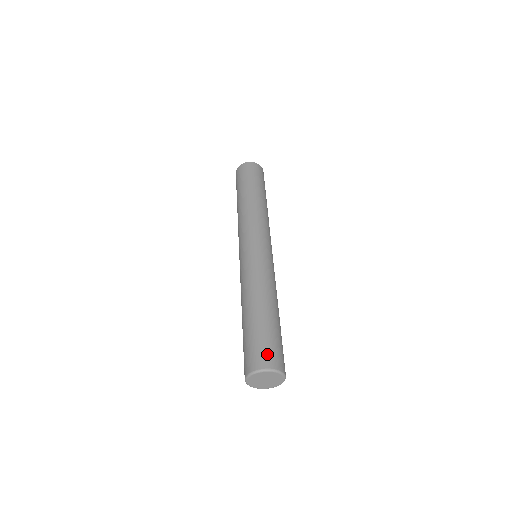
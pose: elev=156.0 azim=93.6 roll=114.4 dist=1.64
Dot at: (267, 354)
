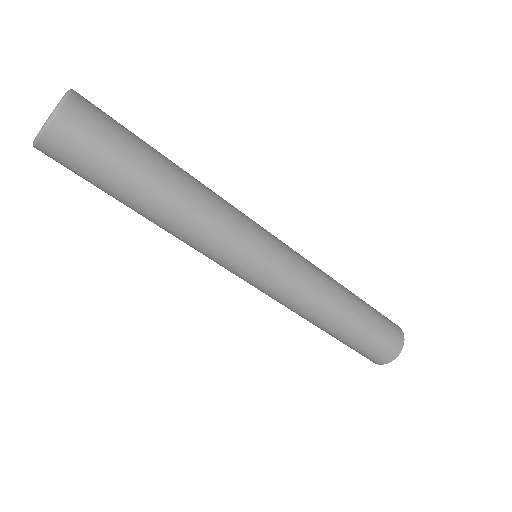
Dot at: occluded
